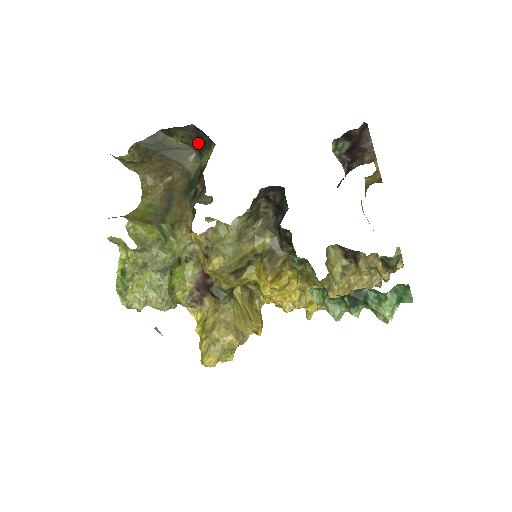
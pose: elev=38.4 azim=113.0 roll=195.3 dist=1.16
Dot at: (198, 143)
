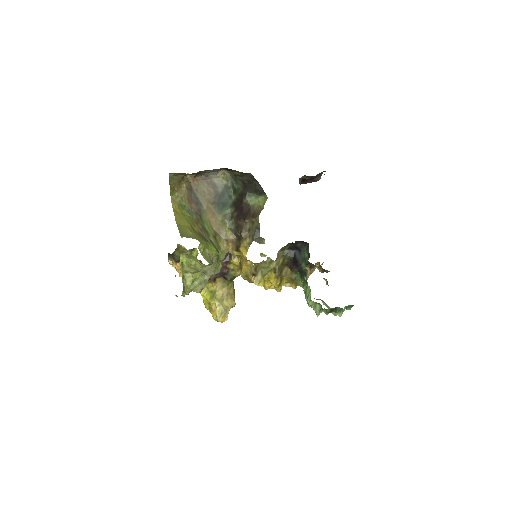
Dot at: (246, 183)
